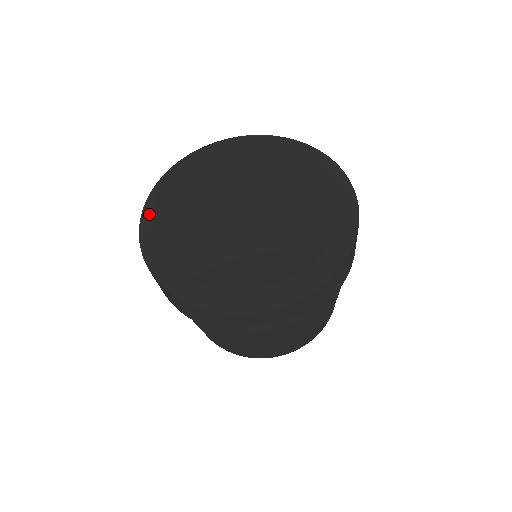
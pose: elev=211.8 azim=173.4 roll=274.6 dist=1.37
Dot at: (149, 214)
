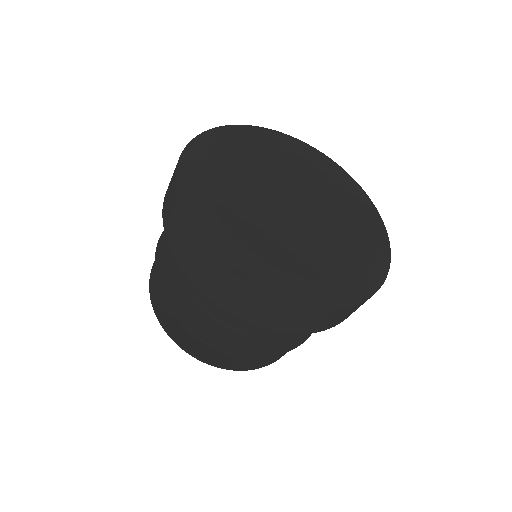
Dot at: (228, 244)
